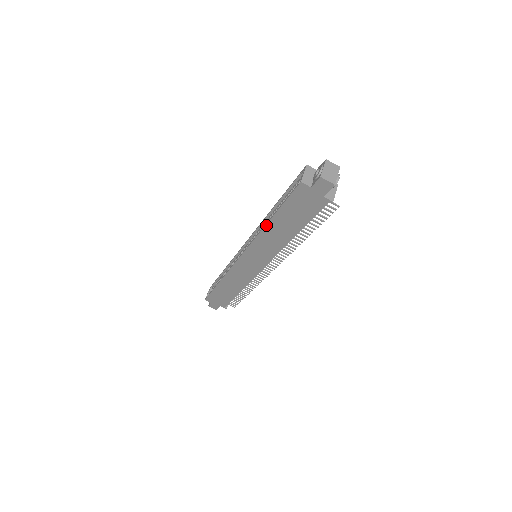
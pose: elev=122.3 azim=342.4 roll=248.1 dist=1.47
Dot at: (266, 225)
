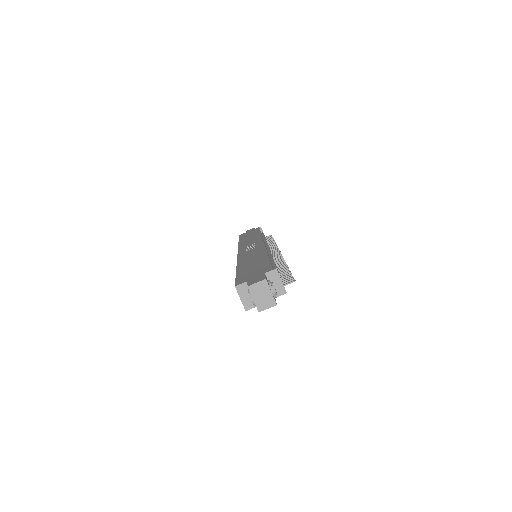
Dot at: occluded
